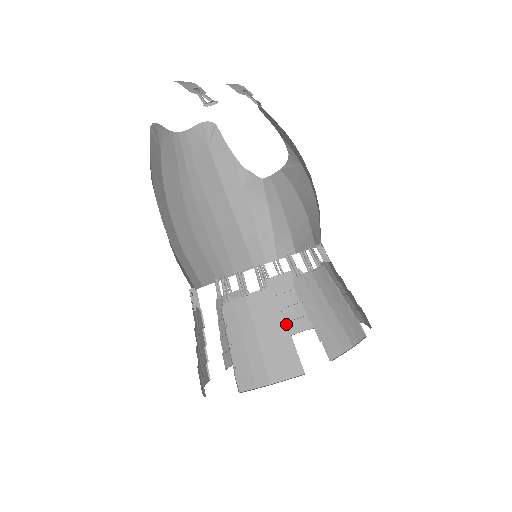
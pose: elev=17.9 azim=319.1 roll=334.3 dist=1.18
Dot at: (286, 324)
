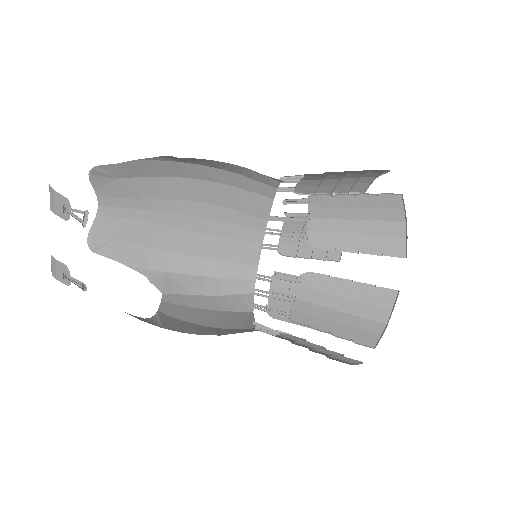
Dot at: (317, 345)
